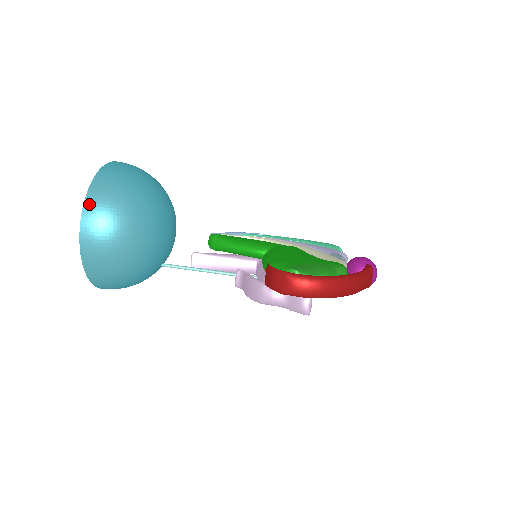
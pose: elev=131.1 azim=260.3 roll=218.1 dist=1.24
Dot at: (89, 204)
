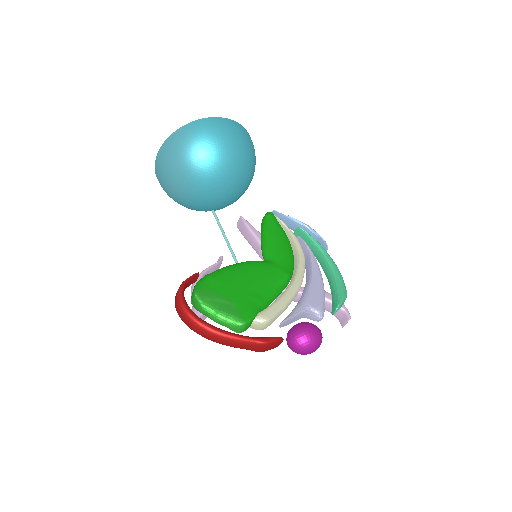
Dot at: (165, 146)
